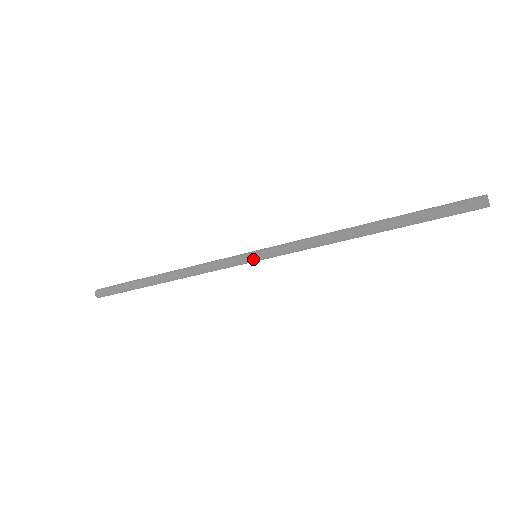
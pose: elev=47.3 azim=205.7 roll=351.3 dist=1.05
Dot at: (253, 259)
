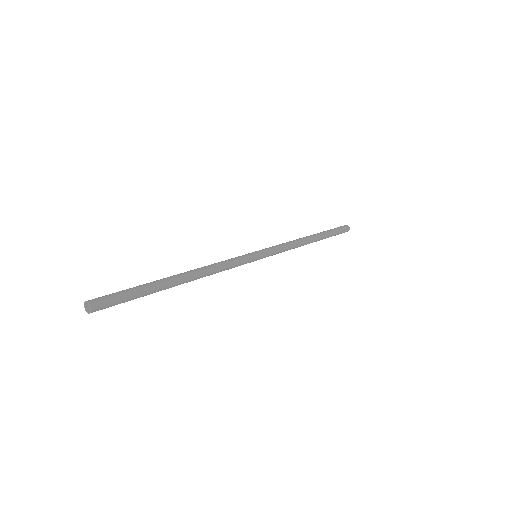
Dot at: (258, 257)
